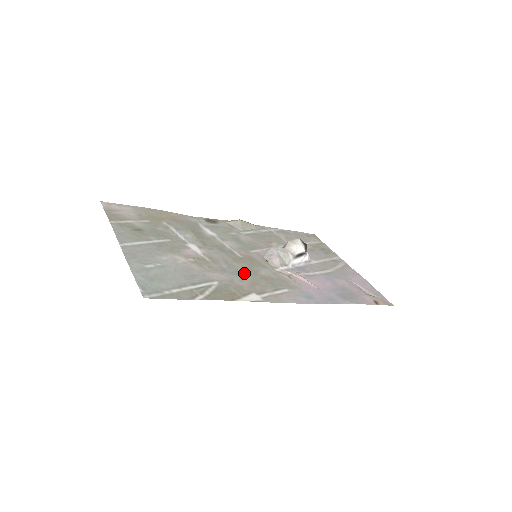
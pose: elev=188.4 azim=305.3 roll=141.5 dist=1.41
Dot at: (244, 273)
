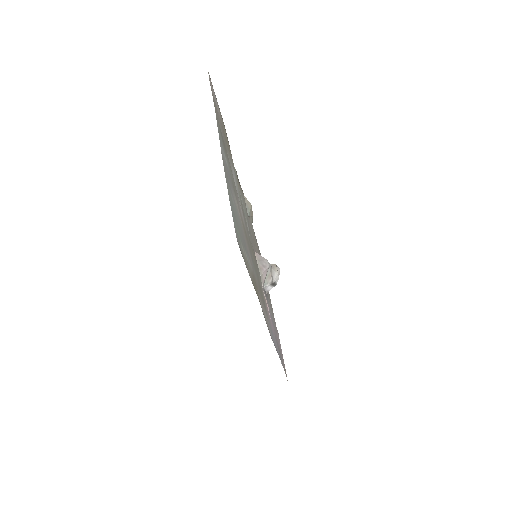
Dot at: occluded
